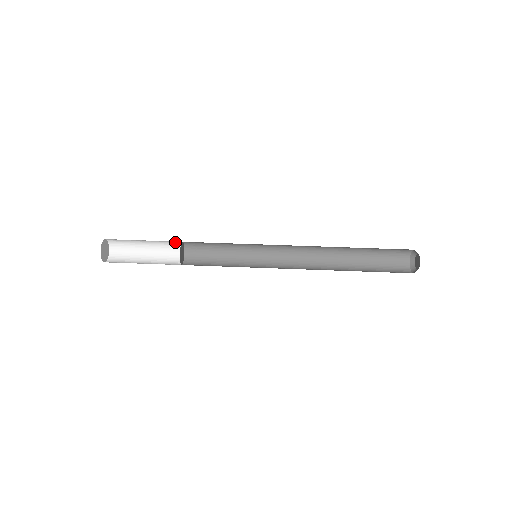
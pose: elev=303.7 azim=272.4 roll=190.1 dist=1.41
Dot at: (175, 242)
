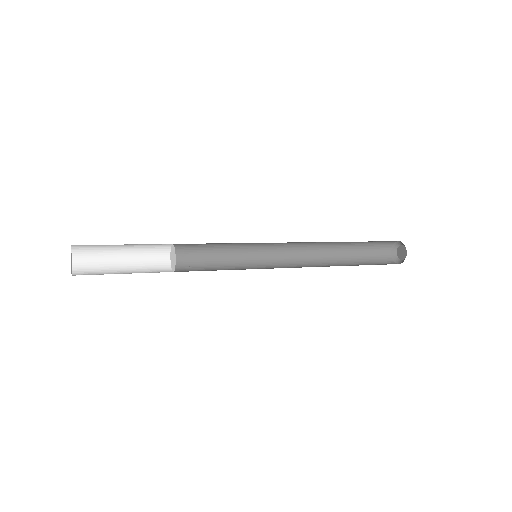
Dot at: (161, 262)
